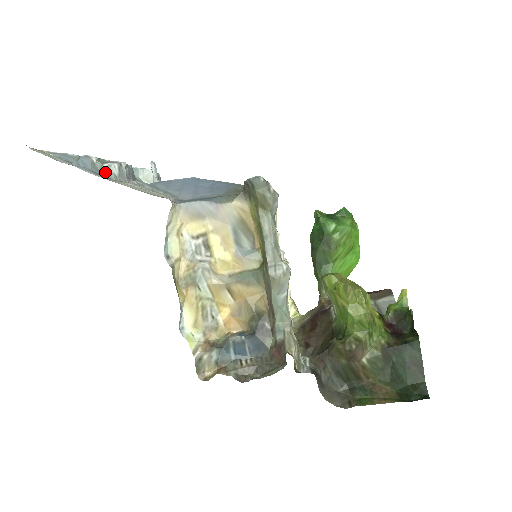
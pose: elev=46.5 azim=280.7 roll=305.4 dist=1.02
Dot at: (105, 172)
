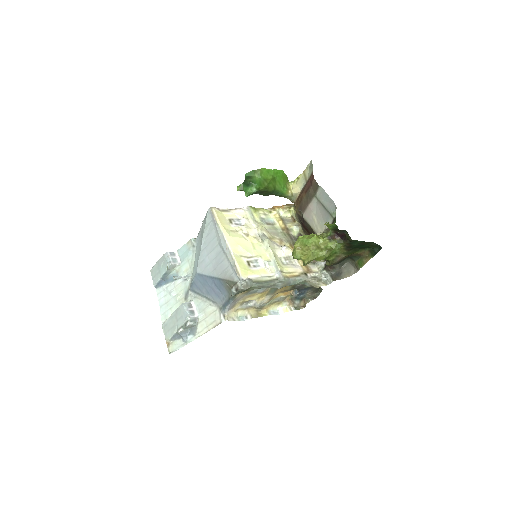
Dot at: (191, 327)
